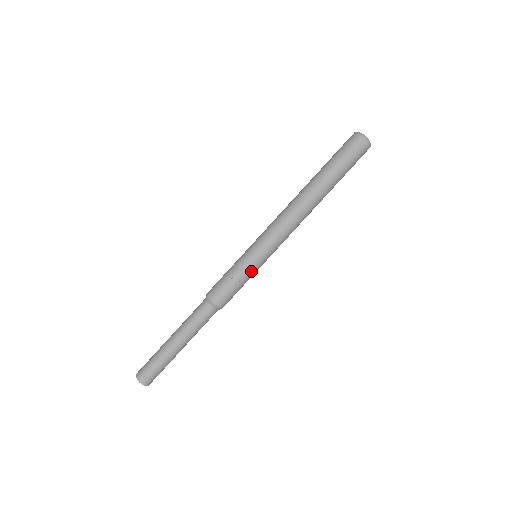
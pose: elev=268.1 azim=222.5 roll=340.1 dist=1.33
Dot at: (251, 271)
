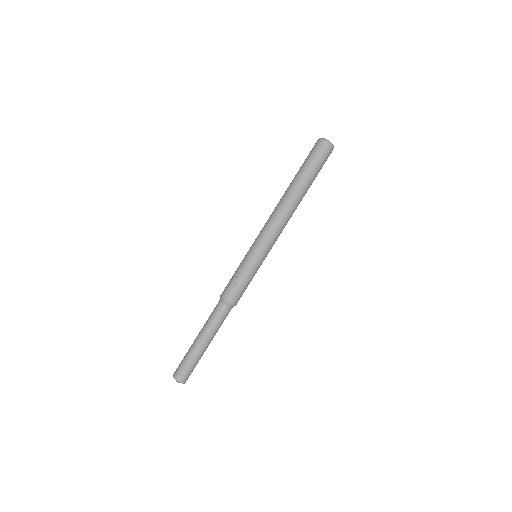
Dot at: (251, 267)
